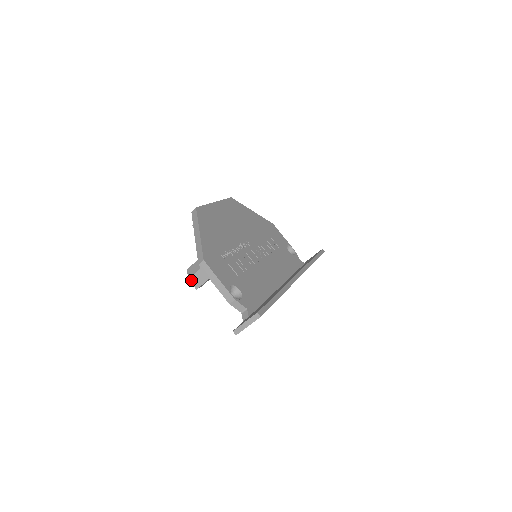
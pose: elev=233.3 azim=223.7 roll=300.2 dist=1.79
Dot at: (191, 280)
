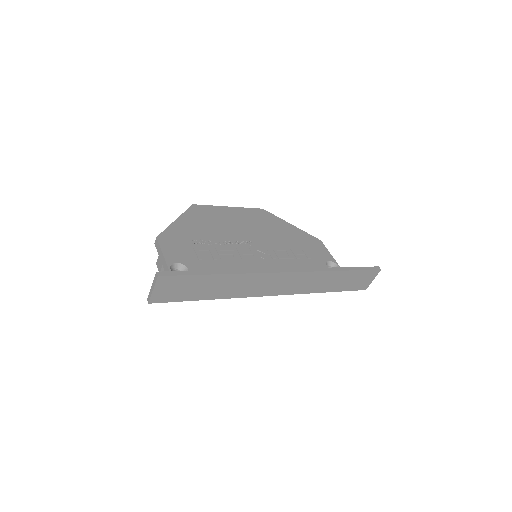
Dot at: (157, 264)
